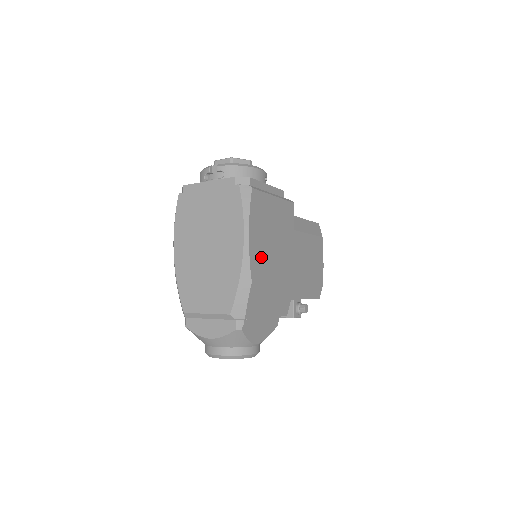
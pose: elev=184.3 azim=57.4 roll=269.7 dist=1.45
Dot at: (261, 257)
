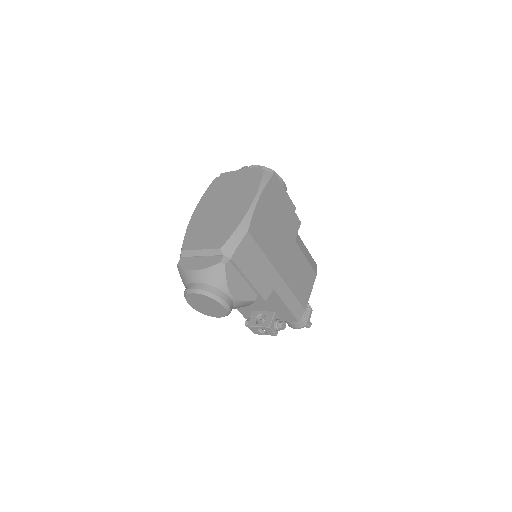
Dot at: (262, 224)
